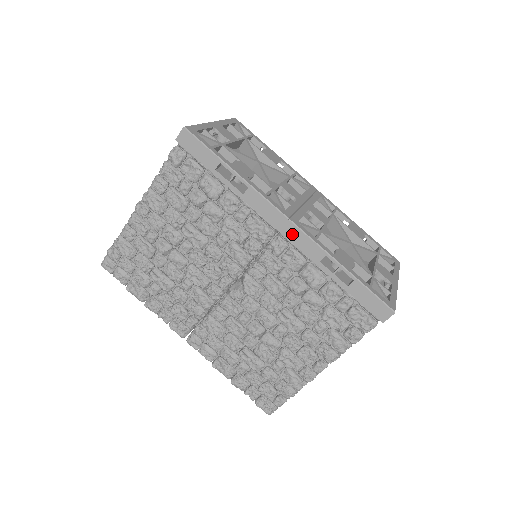
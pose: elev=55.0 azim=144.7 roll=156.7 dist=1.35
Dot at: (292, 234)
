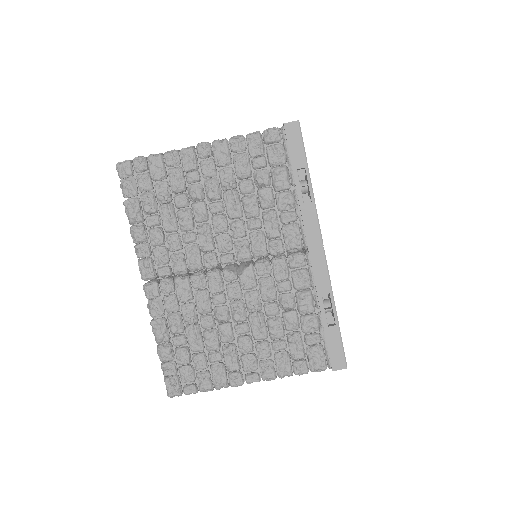
Dot at: (317, 259)
